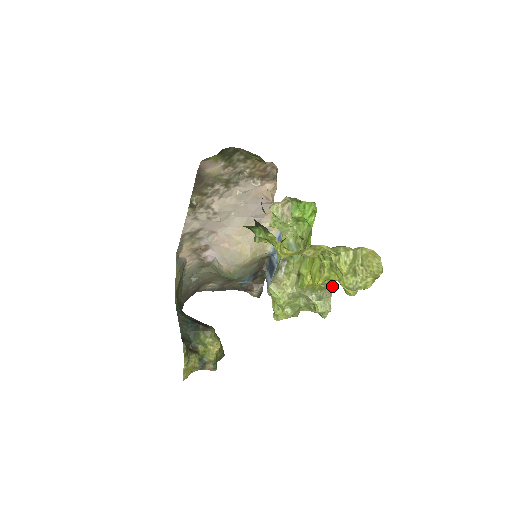
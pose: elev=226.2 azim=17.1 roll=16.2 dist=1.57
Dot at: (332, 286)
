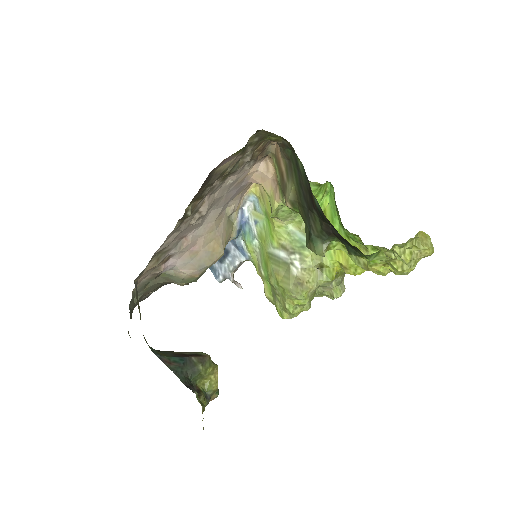
Dot at: occluded
